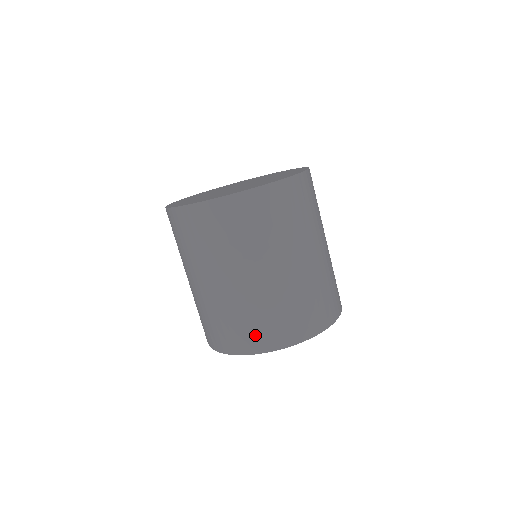
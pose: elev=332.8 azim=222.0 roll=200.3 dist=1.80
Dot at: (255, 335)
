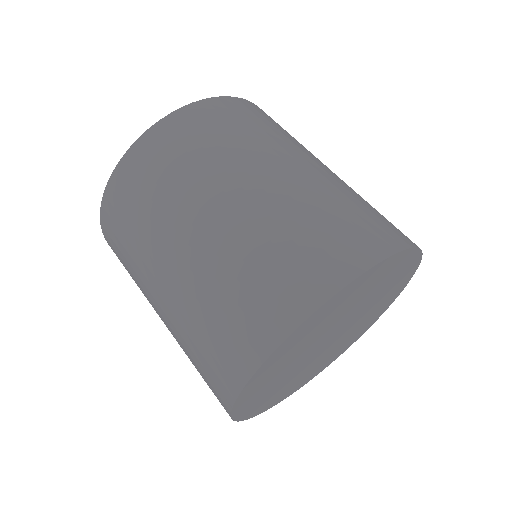
Dot at: (338, 244)
